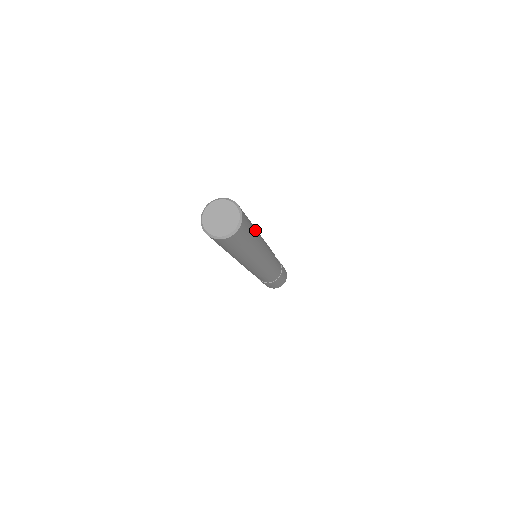
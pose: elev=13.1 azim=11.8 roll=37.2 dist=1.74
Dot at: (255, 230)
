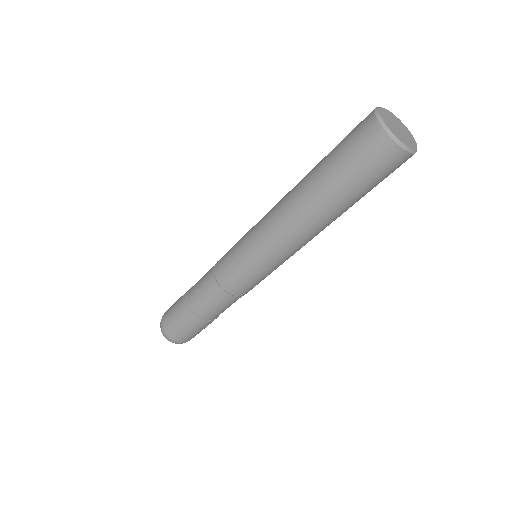
Dot at: occluded
